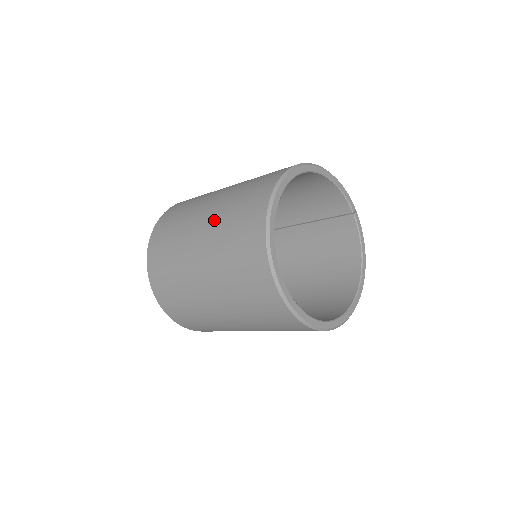
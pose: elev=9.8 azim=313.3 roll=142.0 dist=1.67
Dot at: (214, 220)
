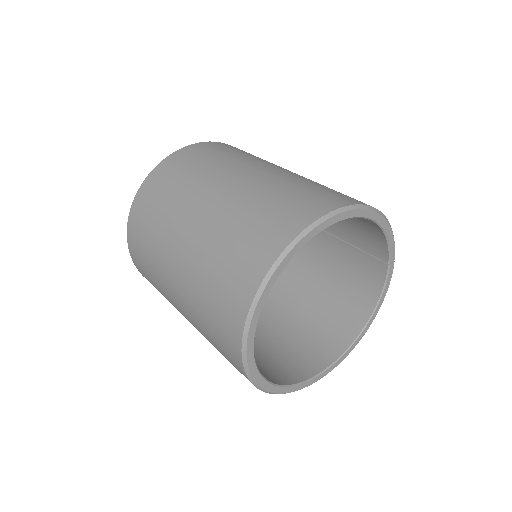
Dot at: (211, 224)
